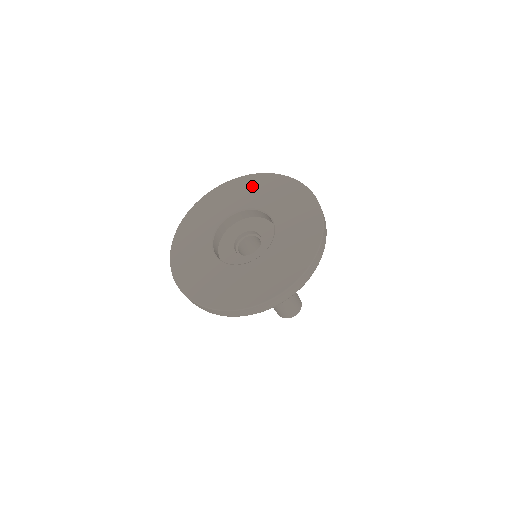
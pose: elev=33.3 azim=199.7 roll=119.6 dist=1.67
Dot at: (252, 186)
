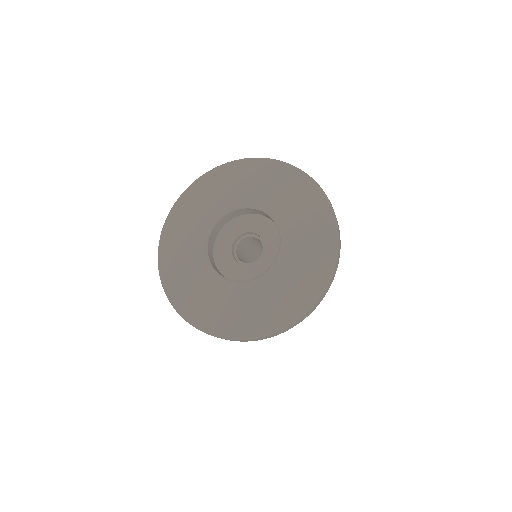
Dot at: (263, 176)
